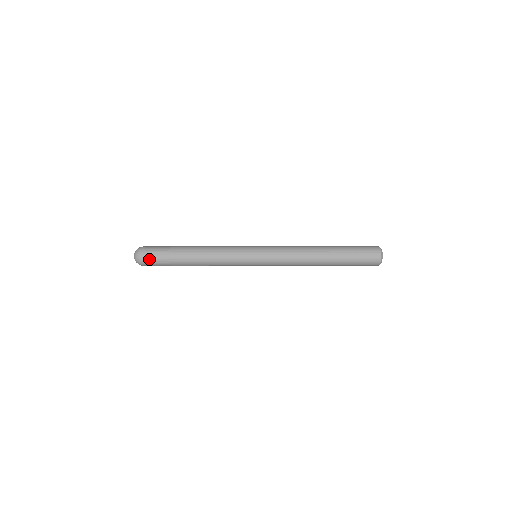
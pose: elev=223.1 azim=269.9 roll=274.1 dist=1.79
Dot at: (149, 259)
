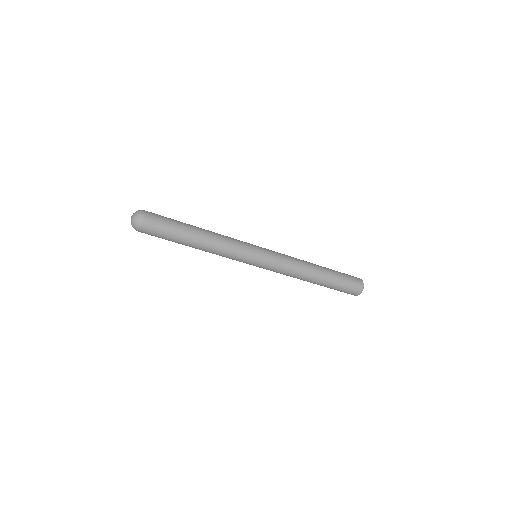
Dot at: (152, 223)
